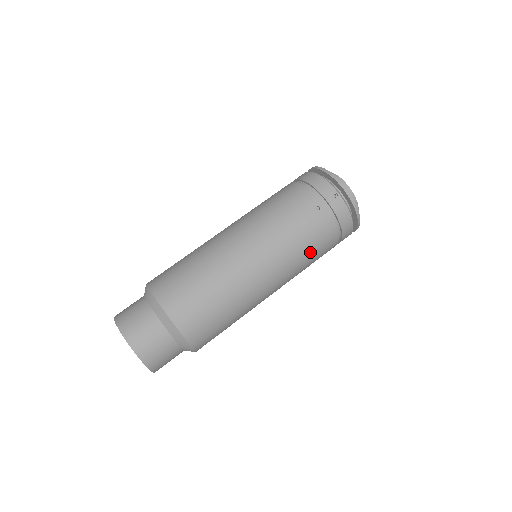
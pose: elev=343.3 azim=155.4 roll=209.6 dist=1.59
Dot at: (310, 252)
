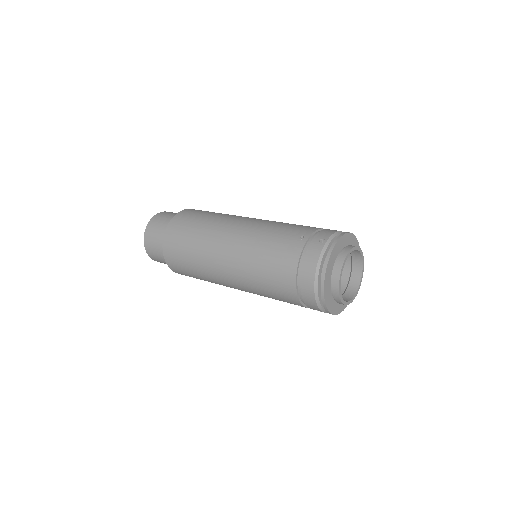
Dot at: (266, 262)
